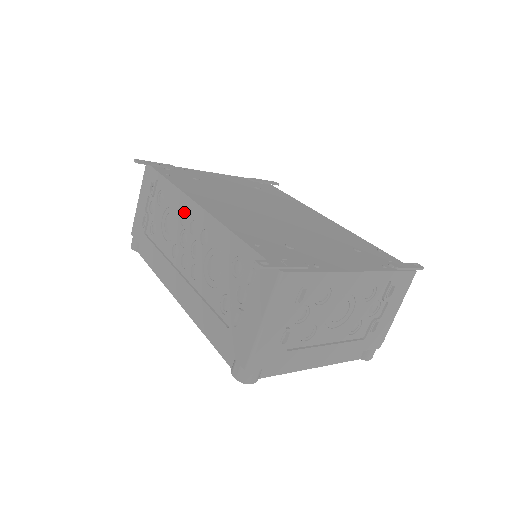
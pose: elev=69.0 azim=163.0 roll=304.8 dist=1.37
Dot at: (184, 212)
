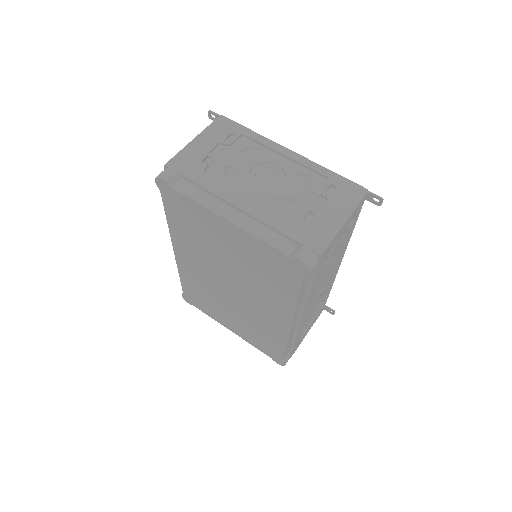
Dot at: occluded
